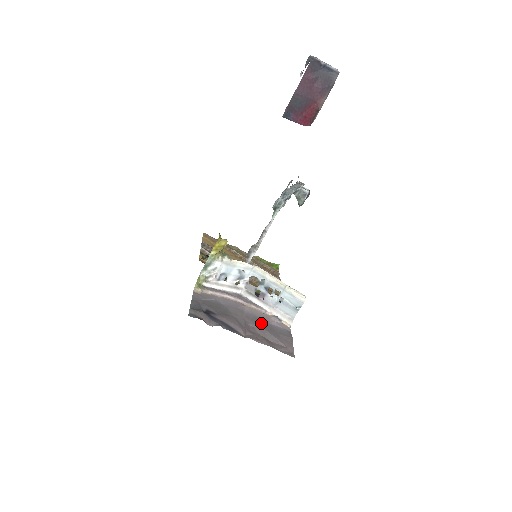
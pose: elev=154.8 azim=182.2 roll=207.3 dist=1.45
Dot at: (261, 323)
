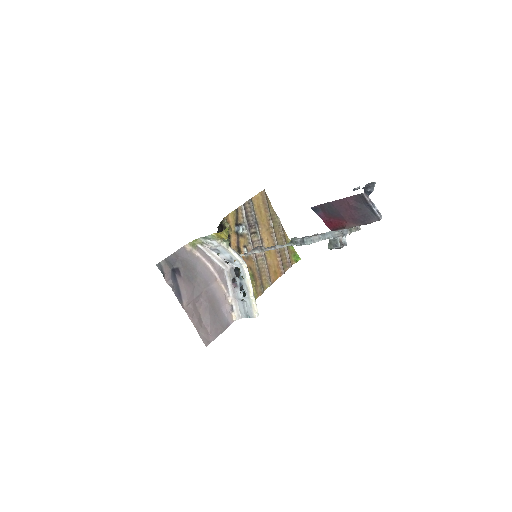
Dot at: (212, 304)
